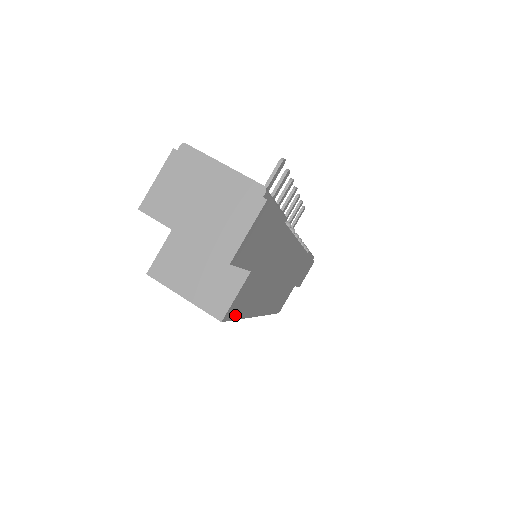
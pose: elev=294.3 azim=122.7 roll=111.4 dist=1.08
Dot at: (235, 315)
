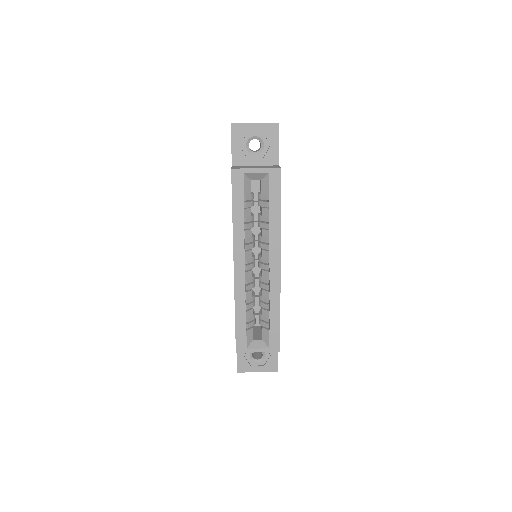
Dot at: (280, 191)
